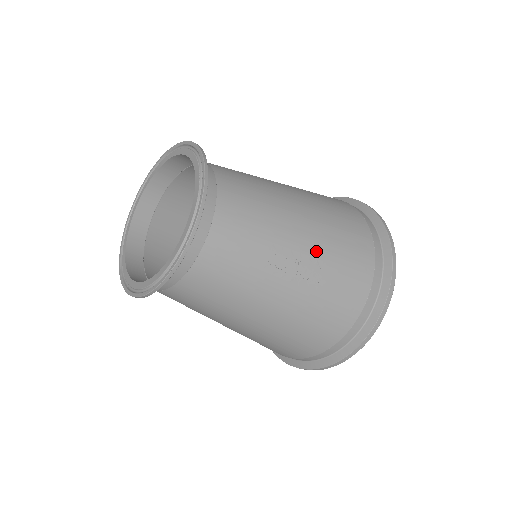
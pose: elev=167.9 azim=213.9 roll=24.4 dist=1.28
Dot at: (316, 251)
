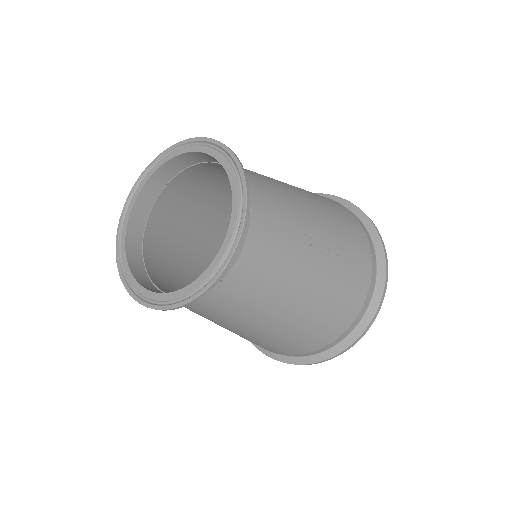
Dot at: (329, 229)
